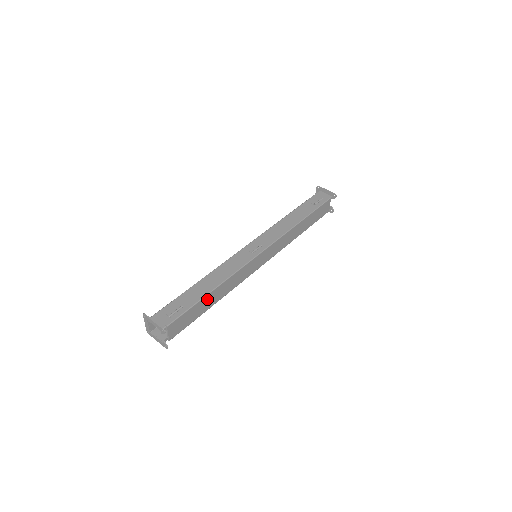
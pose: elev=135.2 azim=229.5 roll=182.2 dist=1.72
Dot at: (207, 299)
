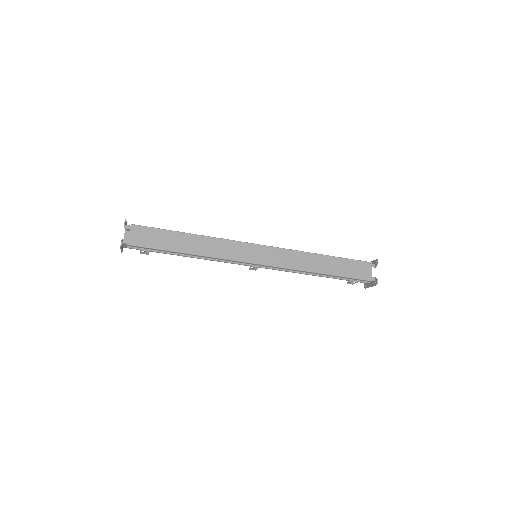
Dot at: (181, 238)
